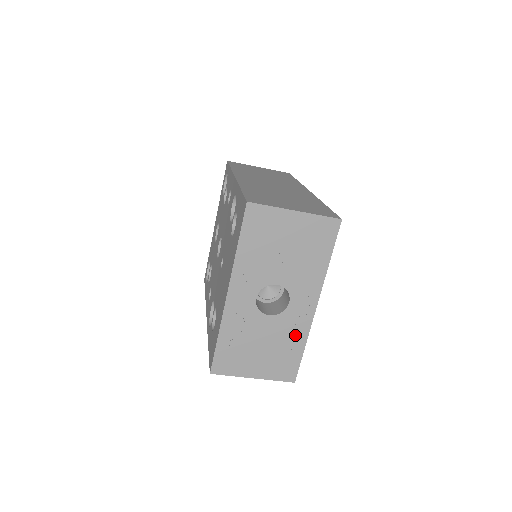
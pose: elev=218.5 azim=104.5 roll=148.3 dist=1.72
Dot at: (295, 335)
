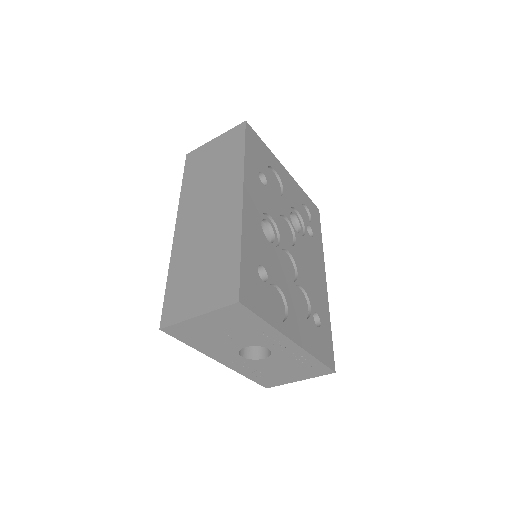
Dot at: (299, 358)
